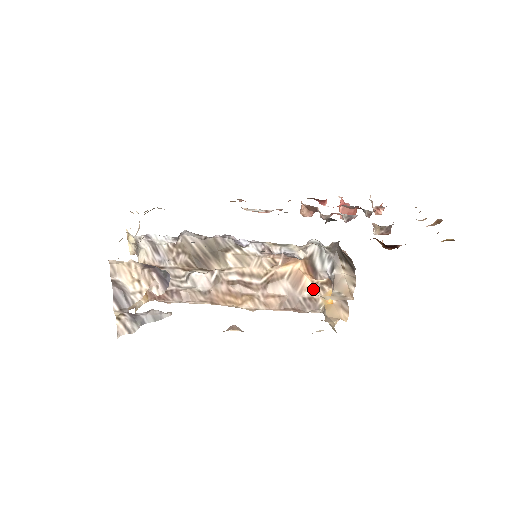
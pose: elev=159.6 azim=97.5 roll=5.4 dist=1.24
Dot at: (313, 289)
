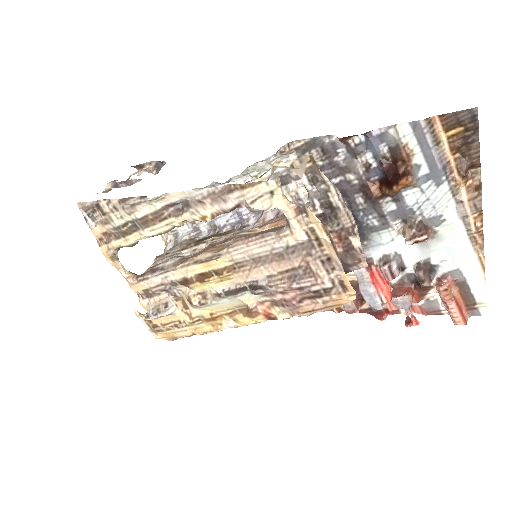
Dot at: occluded
